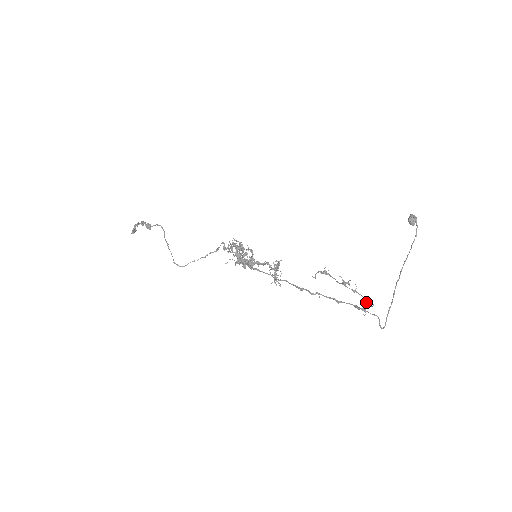
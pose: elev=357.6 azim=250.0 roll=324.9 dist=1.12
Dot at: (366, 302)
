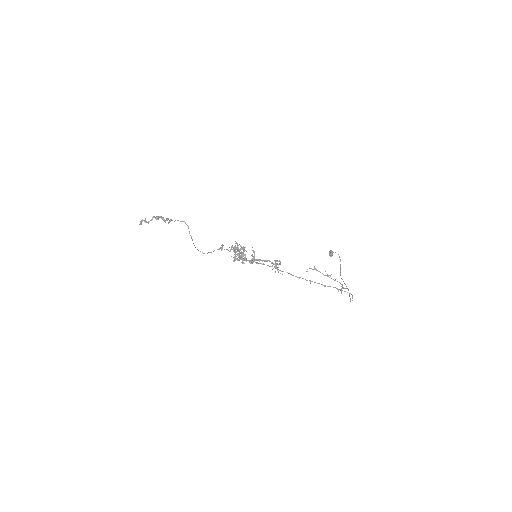
Dot at: (342, 286)
